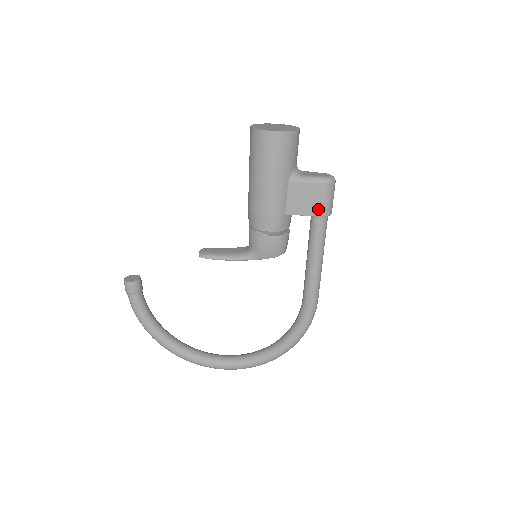
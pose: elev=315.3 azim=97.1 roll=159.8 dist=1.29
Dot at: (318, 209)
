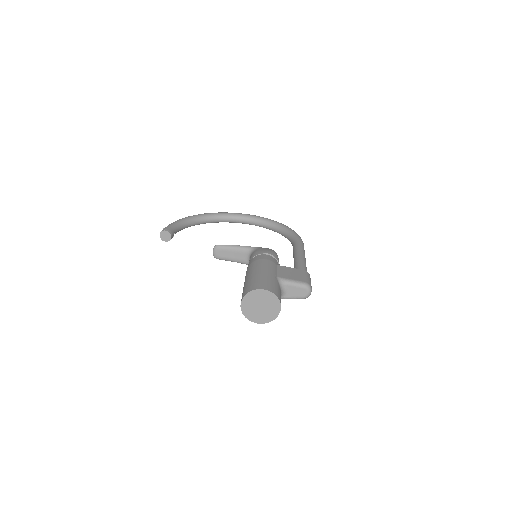
Dot at: occluded
